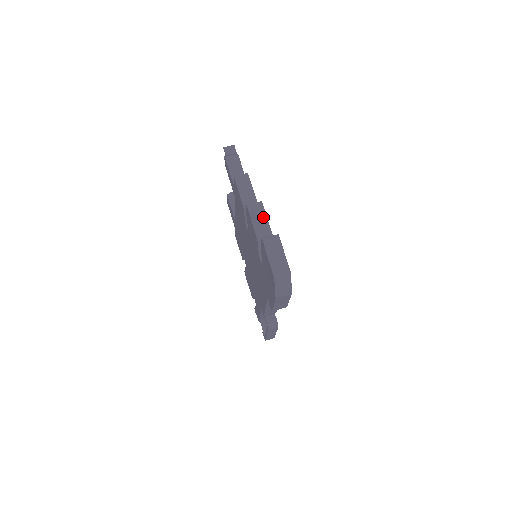
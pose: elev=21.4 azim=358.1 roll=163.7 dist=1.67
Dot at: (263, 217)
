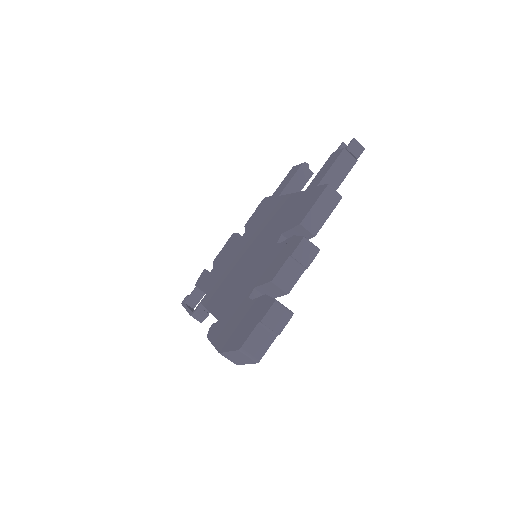
Dot at: (302, 266)
